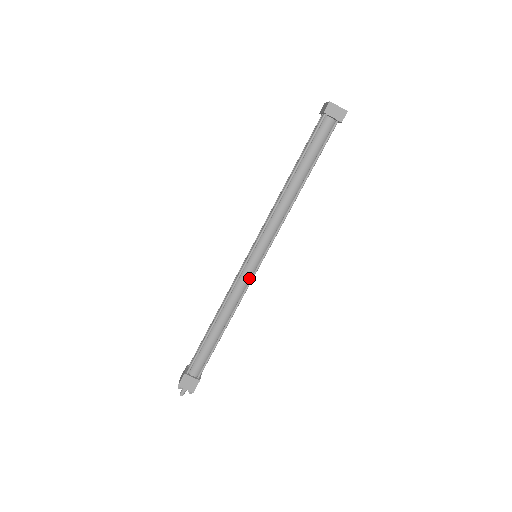
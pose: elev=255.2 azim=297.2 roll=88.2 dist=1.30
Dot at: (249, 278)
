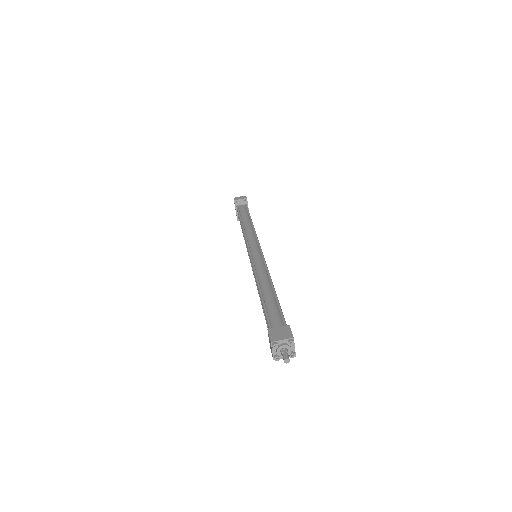
Dot at: (261, 260)
